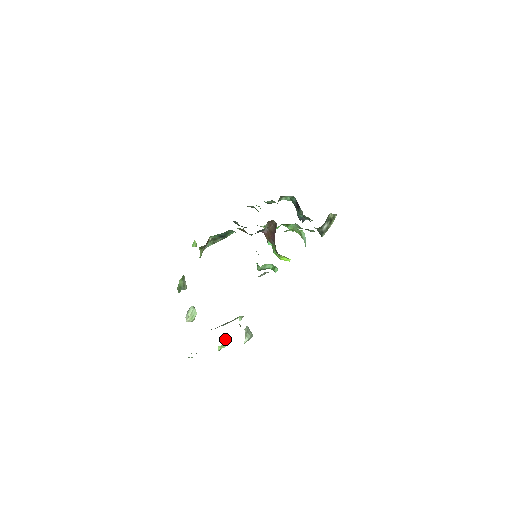
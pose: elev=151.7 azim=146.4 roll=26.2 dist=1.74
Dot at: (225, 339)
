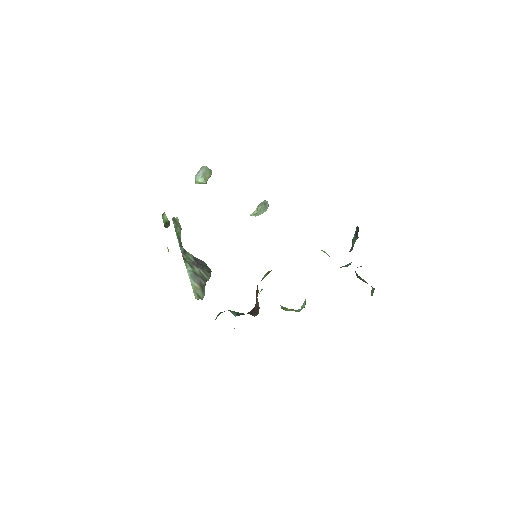
Dot at: occluded
